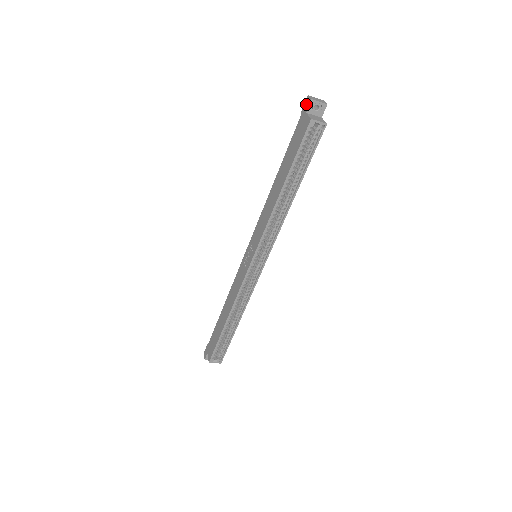
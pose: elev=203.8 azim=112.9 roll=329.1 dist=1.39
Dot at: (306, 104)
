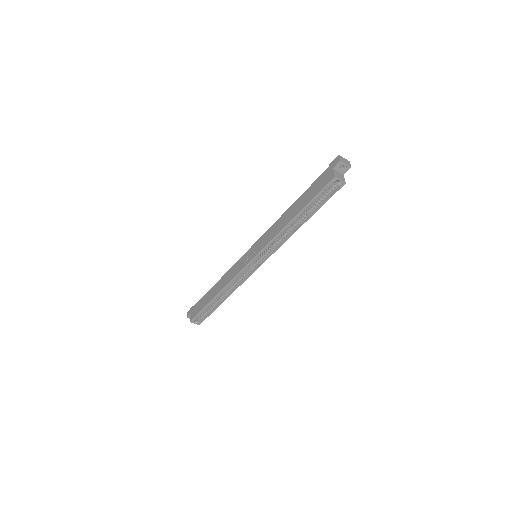
Dot at: (335, 161)
